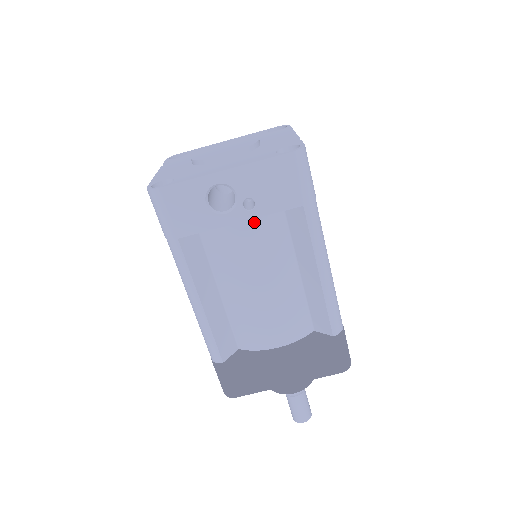
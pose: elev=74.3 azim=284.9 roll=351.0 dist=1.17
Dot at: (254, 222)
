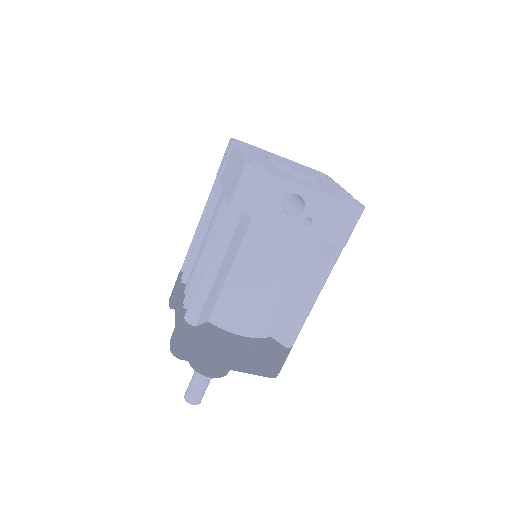
Dot at: (299, 236)
